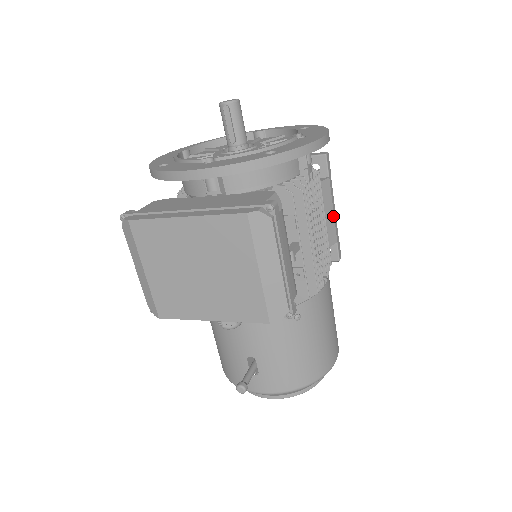
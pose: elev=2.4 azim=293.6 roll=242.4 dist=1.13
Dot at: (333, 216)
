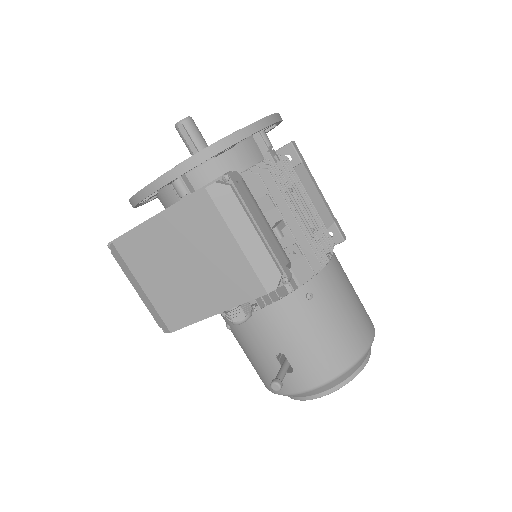
Dot at: (321, 198)
